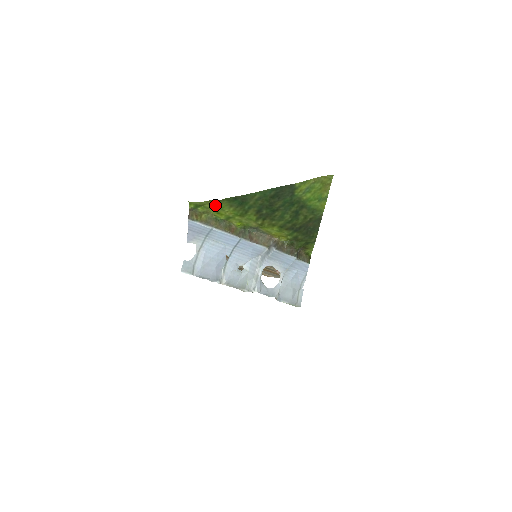
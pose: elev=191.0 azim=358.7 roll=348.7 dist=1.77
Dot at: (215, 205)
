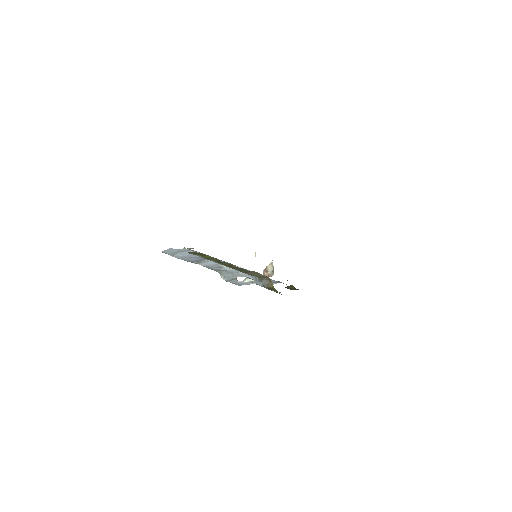
Dot at: occluded
